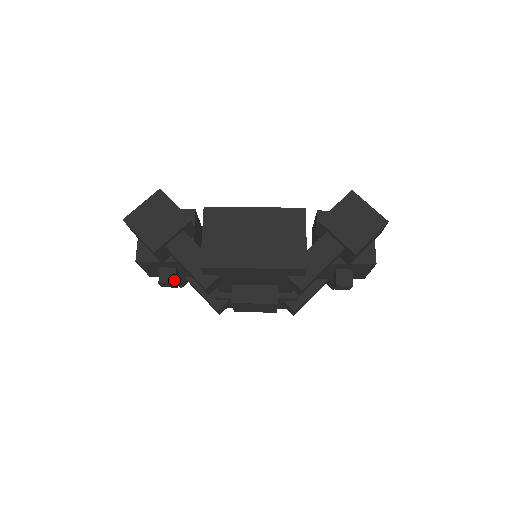
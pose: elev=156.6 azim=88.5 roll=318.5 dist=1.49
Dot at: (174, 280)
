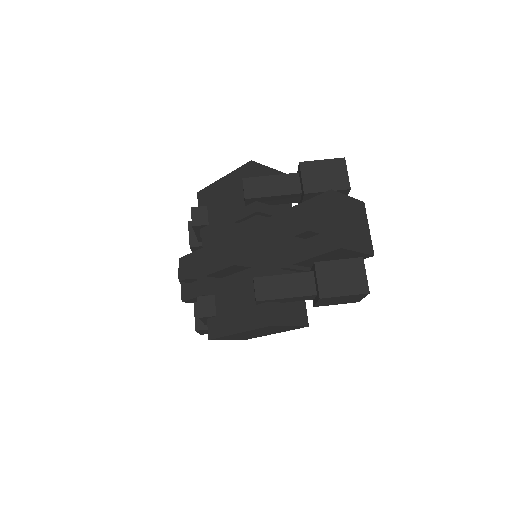
Dot at: (188, 265)
